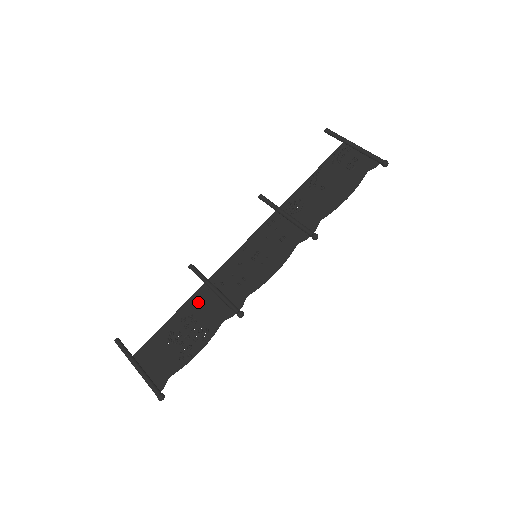
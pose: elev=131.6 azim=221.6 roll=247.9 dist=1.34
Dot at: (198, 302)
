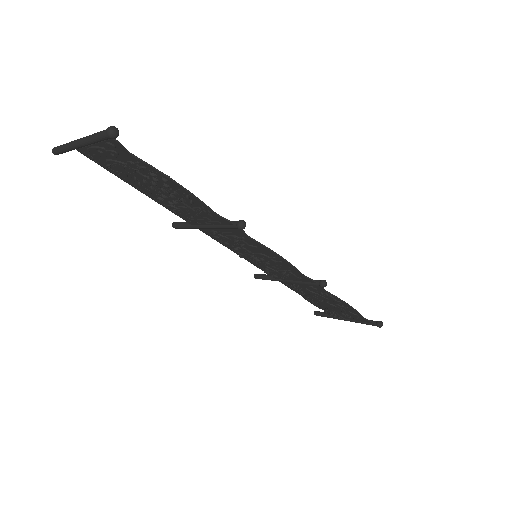
Dot at: (183, 212)
